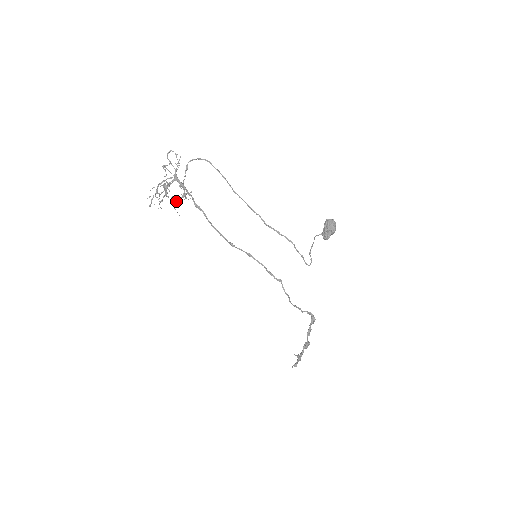
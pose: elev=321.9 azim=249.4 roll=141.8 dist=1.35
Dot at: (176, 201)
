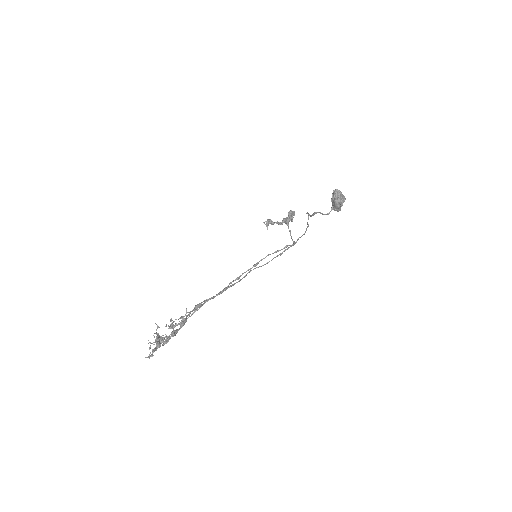
Dot at: (172, 328)
